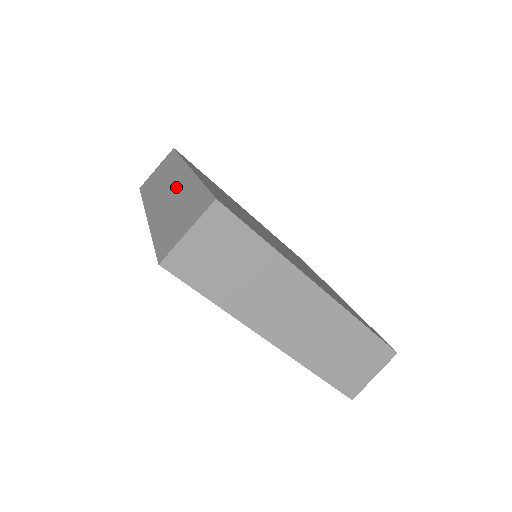
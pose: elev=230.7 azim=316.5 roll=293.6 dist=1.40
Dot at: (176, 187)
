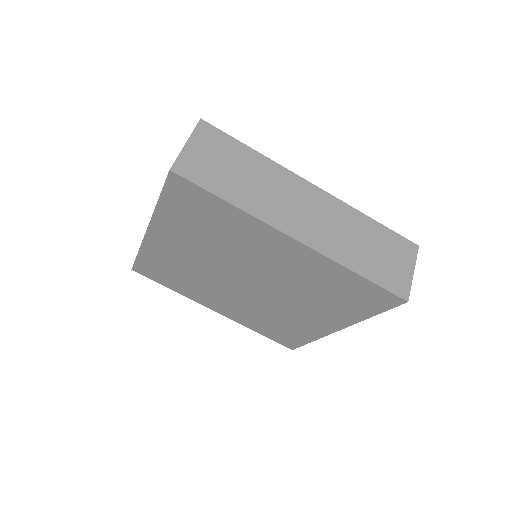
Dot at: occluded
